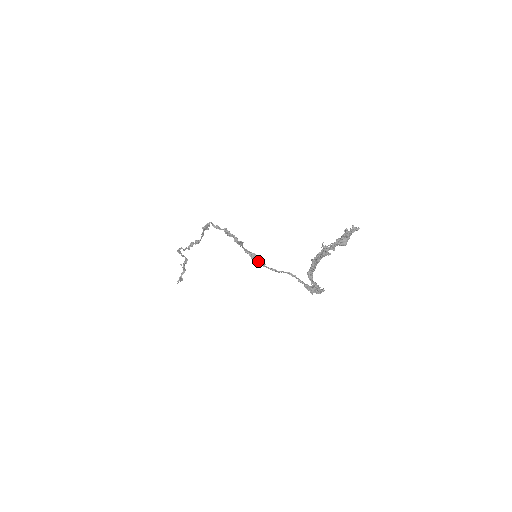
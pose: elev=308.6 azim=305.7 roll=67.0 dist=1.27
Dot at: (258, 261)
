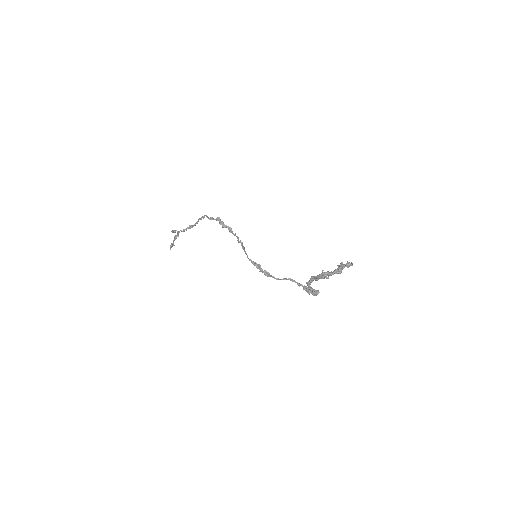
Dot at: (264, 272)
